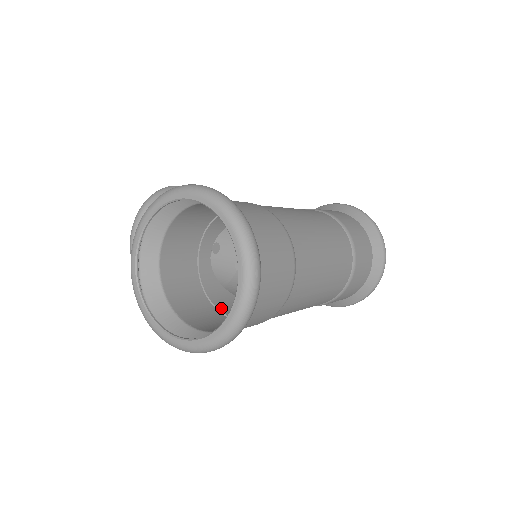
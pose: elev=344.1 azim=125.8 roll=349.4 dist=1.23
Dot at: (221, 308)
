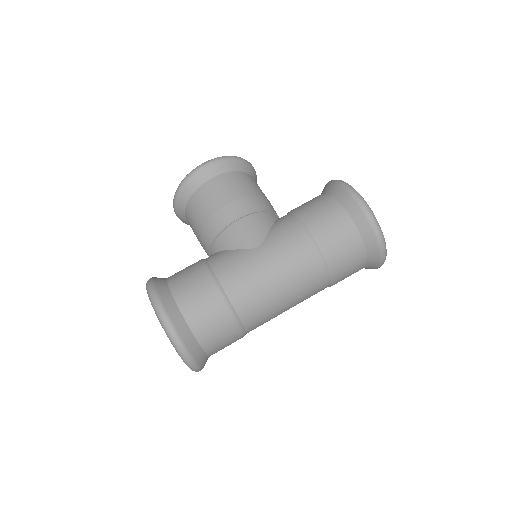
Dot at: occluded
